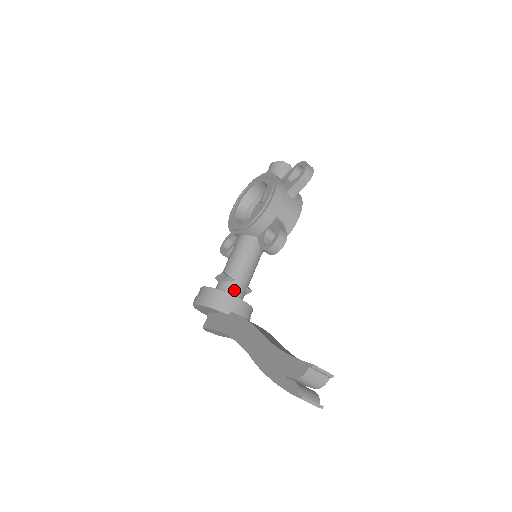
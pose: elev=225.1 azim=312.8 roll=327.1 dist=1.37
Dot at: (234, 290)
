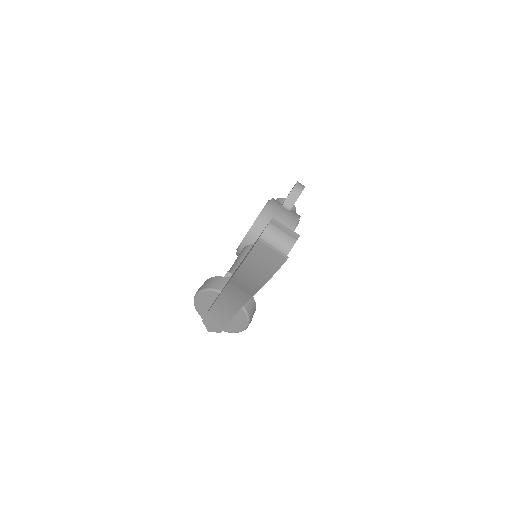
Dot at: occluded
